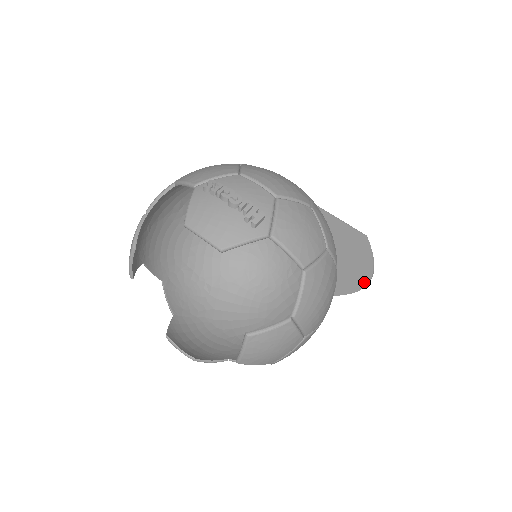
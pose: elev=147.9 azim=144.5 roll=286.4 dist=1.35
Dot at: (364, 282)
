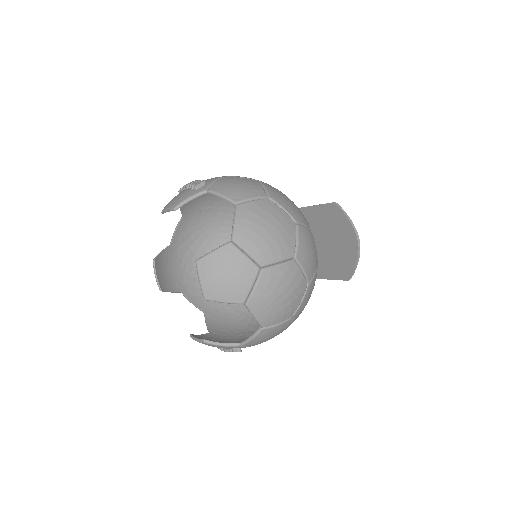
Dot at: (355, 246)
